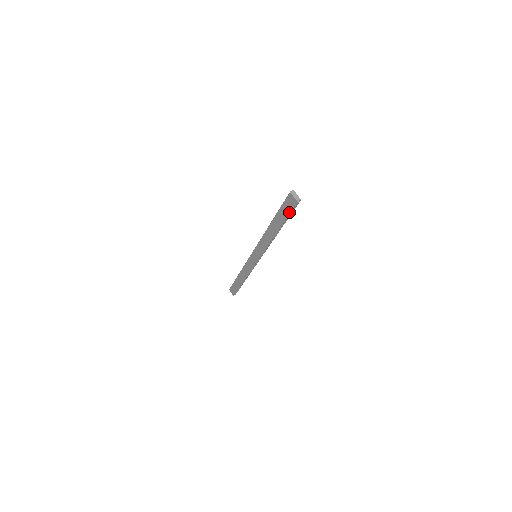
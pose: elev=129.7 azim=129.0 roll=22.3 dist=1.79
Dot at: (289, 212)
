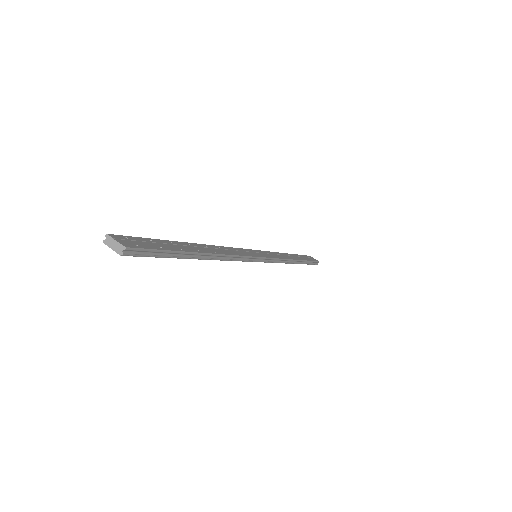
Dot at: occluded
